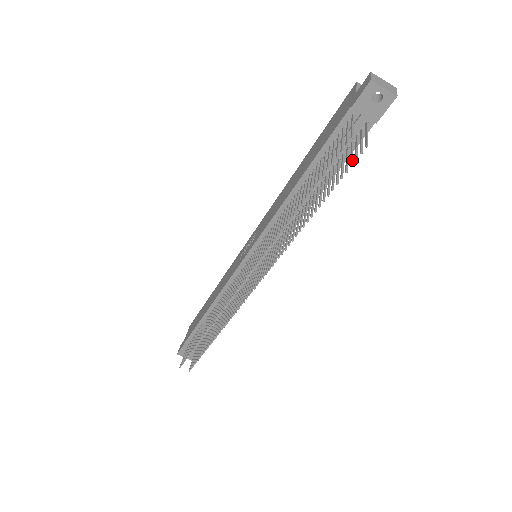
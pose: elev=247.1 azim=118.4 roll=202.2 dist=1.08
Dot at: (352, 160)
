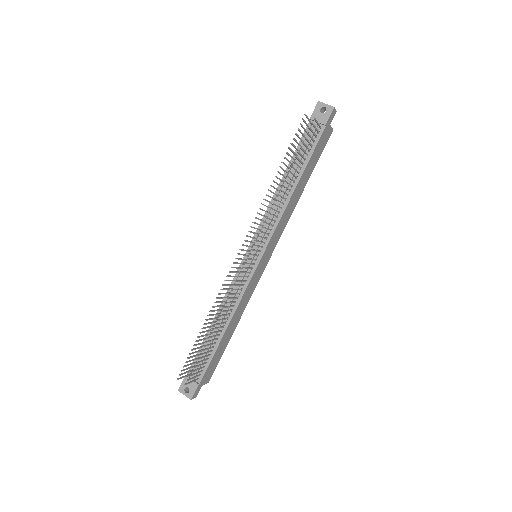
Dot at: (309, 134)
